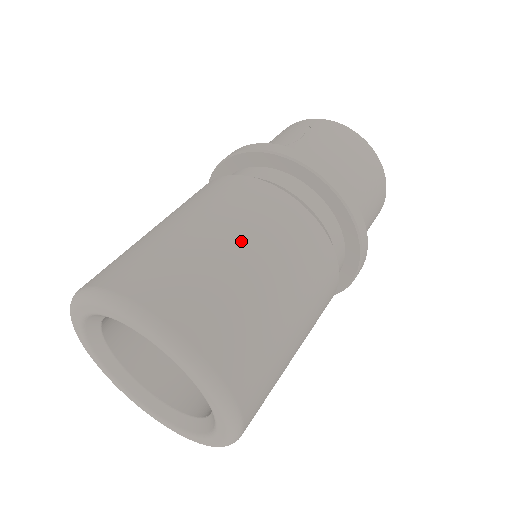
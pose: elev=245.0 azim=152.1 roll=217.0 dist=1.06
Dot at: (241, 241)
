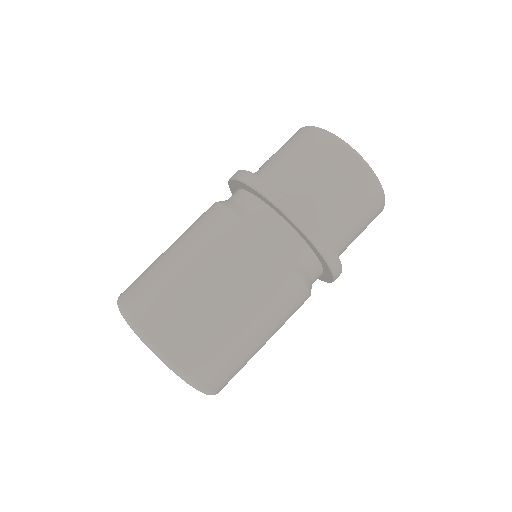
Dot at: (200, 268)
